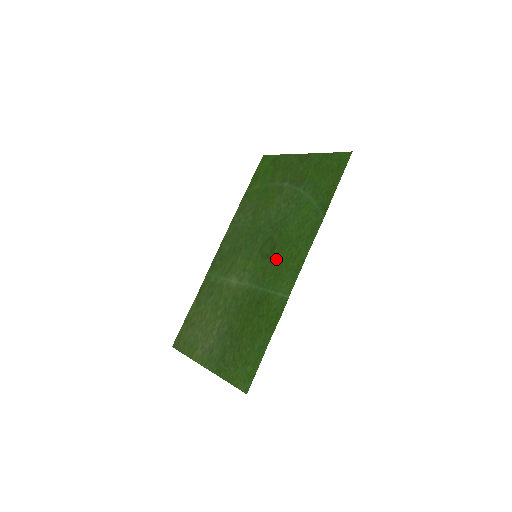
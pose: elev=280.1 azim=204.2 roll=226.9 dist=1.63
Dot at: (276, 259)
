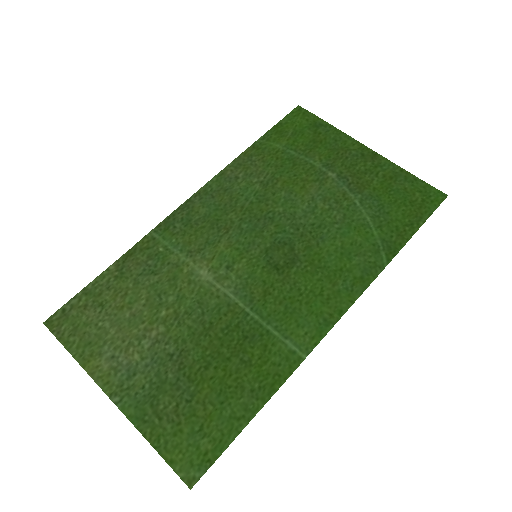
Dot at: (293, 282)
